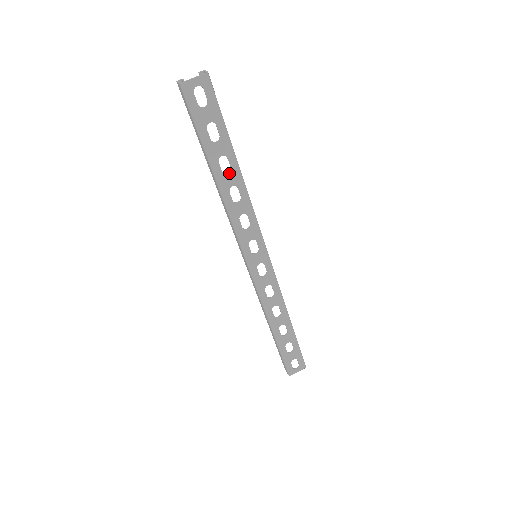
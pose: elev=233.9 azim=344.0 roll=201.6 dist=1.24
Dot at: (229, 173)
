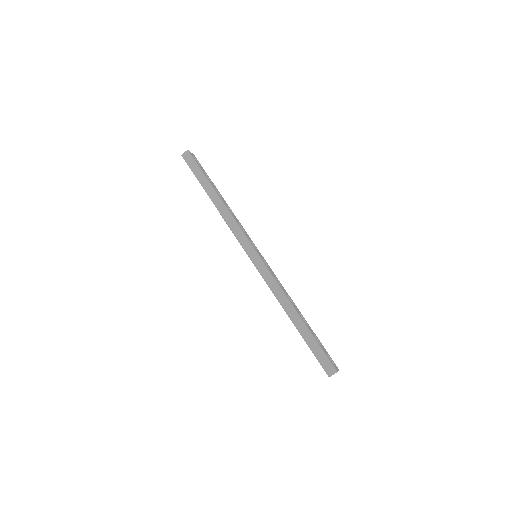
Dot at: (222, 198)
